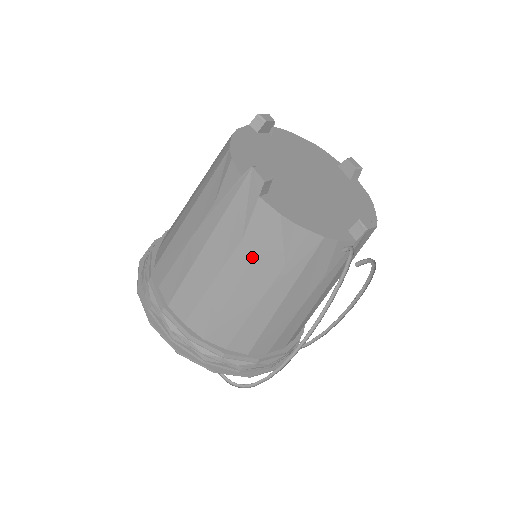
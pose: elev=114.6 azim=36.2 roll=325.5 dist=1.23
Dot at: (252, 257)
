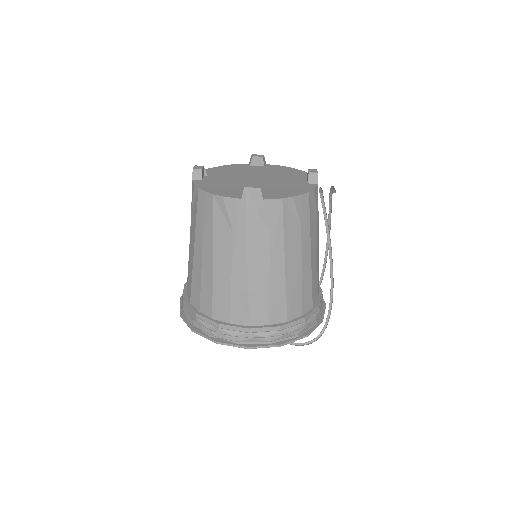
Dot at: (283, 239)
